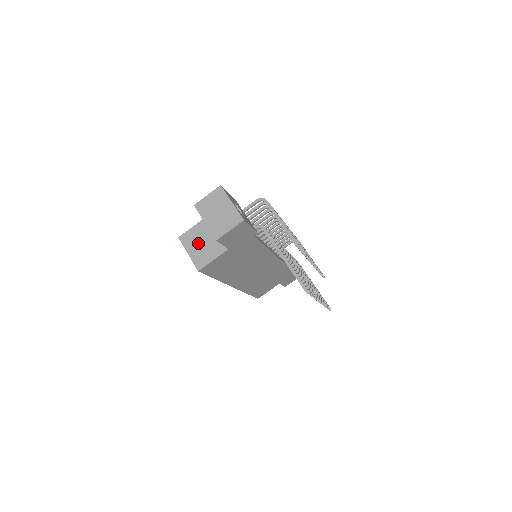
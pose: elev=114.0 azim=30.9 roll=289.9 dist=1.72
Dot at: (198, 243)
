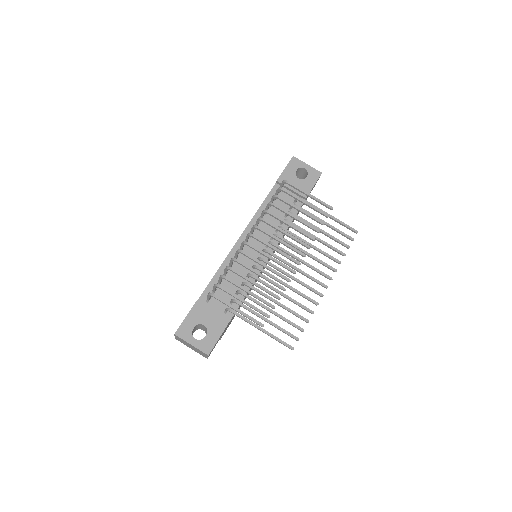
Dot at: occluded
